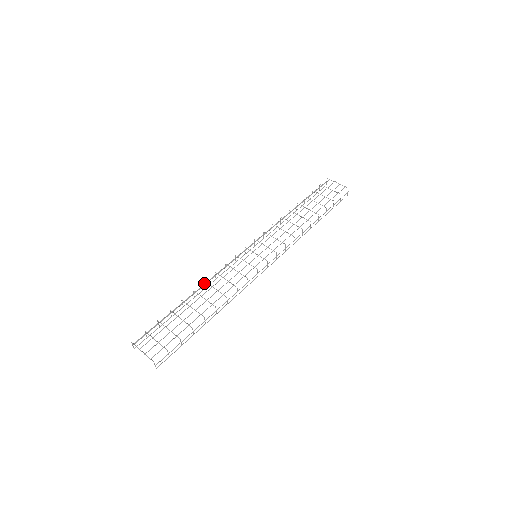
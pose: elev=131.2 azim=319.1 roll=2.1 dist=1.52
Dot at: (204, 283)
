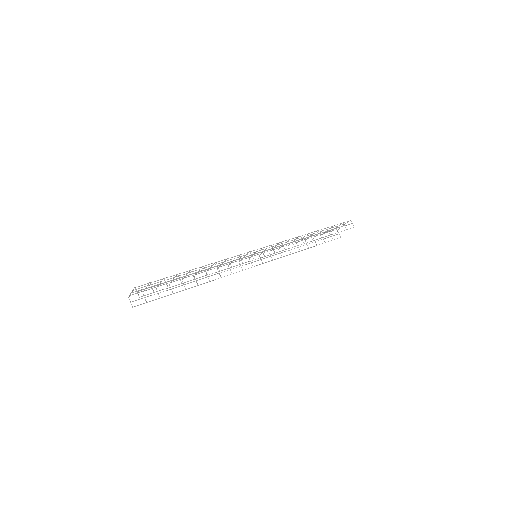
Dot at: occluded
